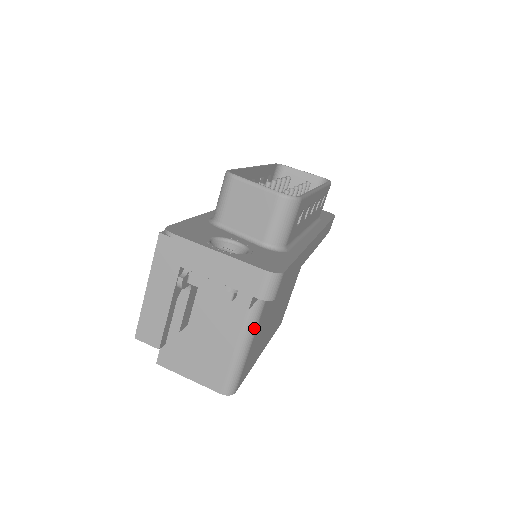
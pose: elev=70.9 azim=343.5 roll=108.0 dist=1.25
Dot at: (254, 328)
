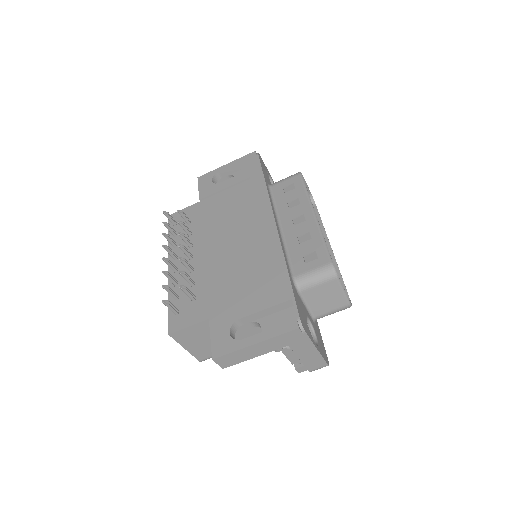
Dot at: occluded
